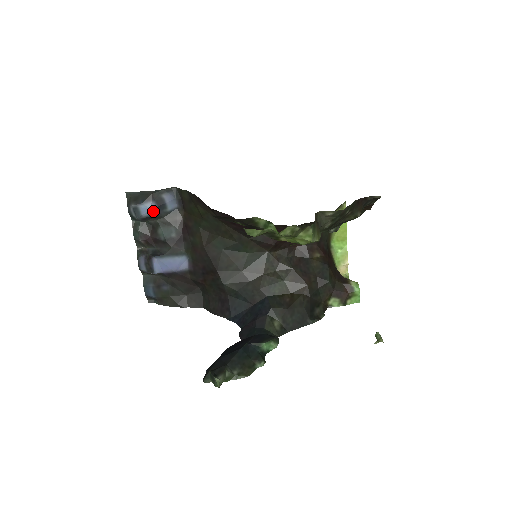
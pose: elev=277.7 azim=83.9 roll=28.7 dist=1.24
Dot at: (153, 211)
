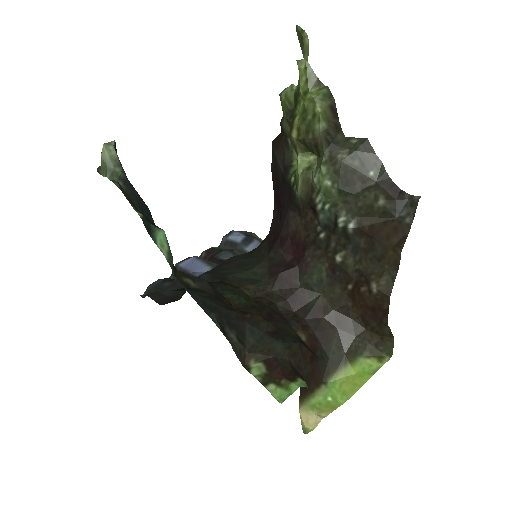
Dot at: (237, 239)
